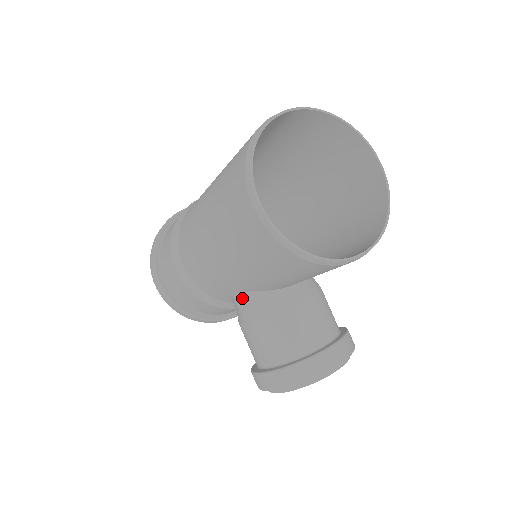
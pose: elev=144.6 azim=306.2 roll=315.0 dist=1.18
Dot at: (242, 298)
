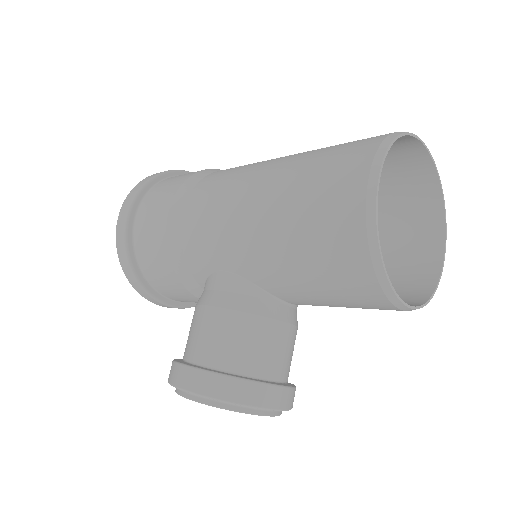
Dot at: (229, 280)
